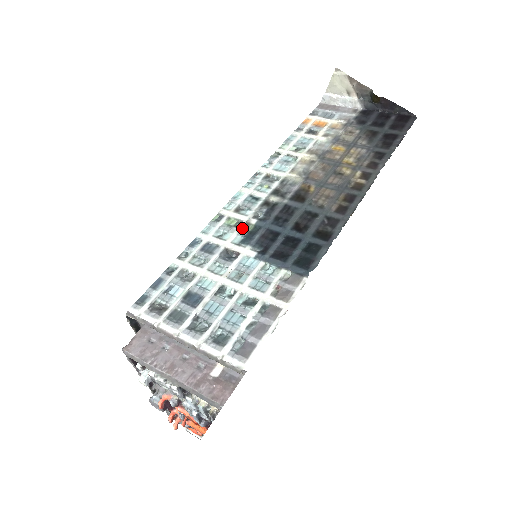
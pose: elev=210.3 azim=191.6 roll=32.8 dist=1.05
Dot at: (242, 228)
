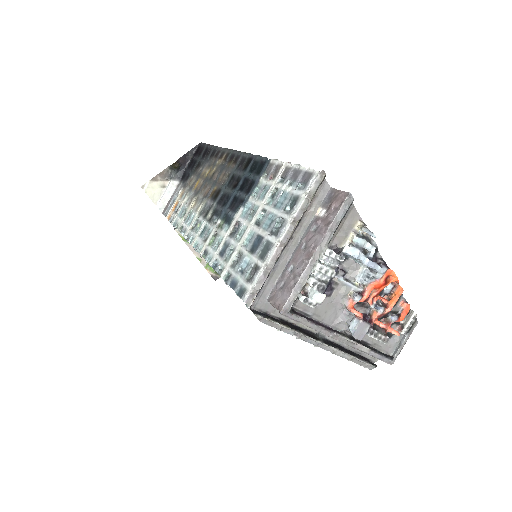
Dot at: (220, 229)
